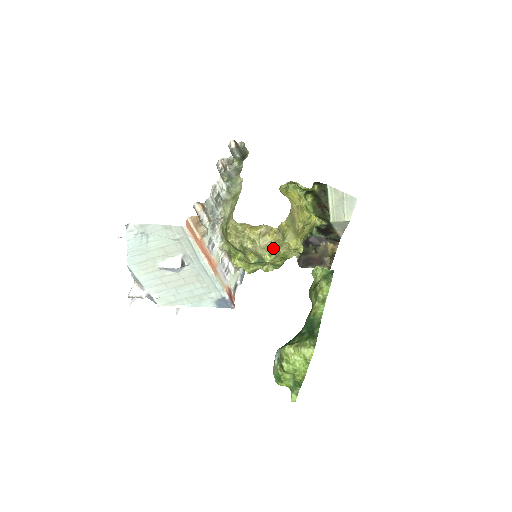
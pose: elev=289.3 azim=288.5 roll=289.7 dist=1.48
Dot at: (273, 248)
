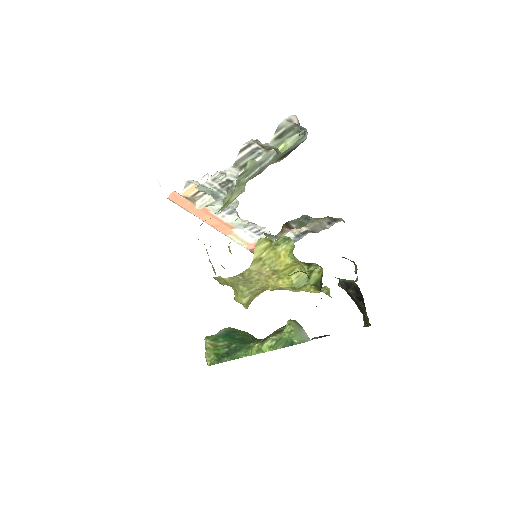
Dot at: occluded
